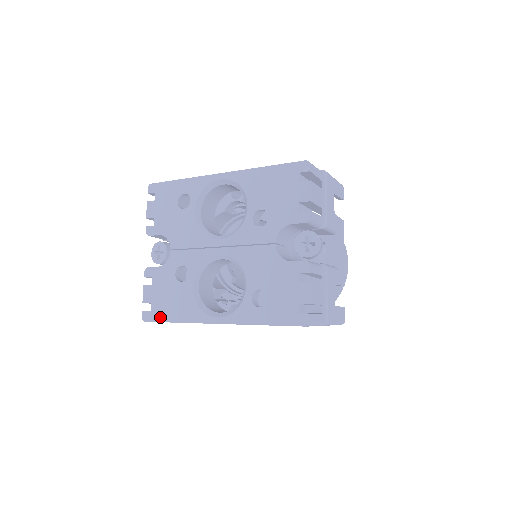
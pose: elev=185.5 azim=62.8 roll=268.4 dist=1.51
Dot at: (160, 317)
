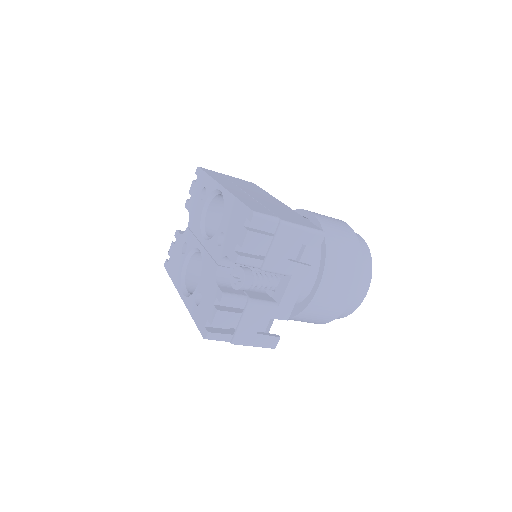
Dot at: (169, 270)
